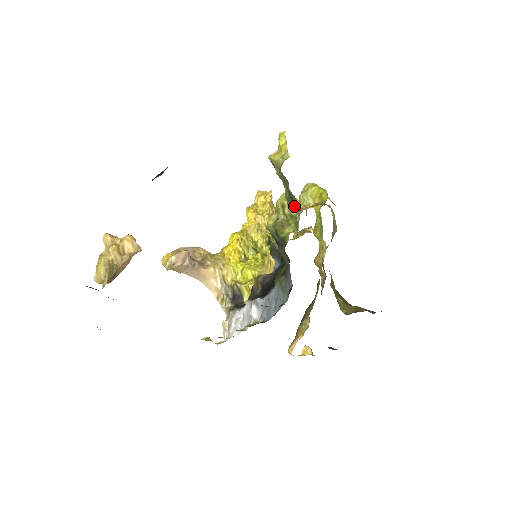
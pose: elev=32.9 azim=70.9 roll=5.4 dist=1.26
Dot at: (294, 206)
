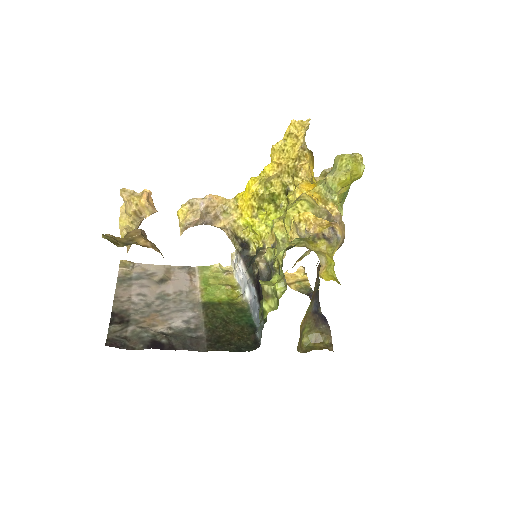
Dot at: (284, 277)
